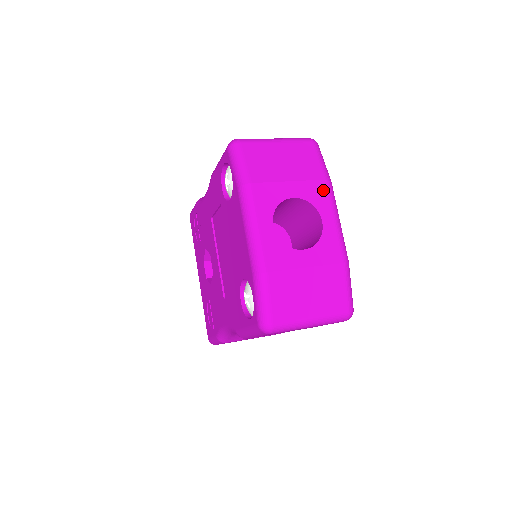
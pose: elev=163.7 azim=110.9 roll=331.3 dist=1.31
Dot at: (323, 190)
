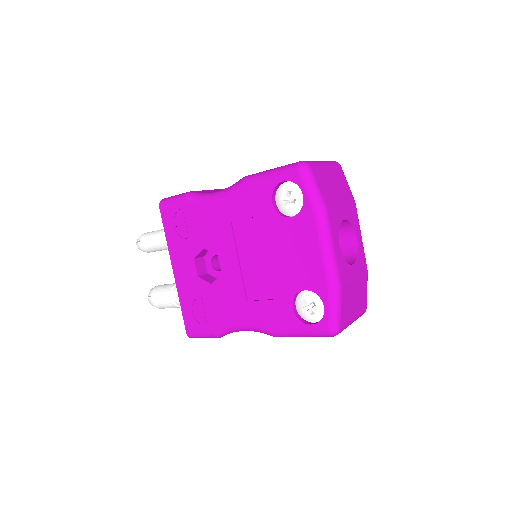
Dot at: (355, 211)
